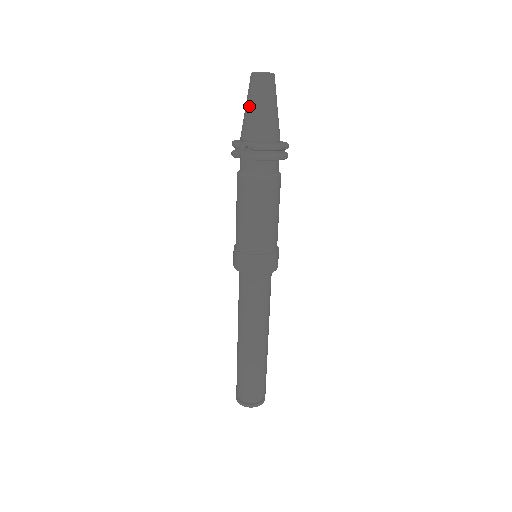
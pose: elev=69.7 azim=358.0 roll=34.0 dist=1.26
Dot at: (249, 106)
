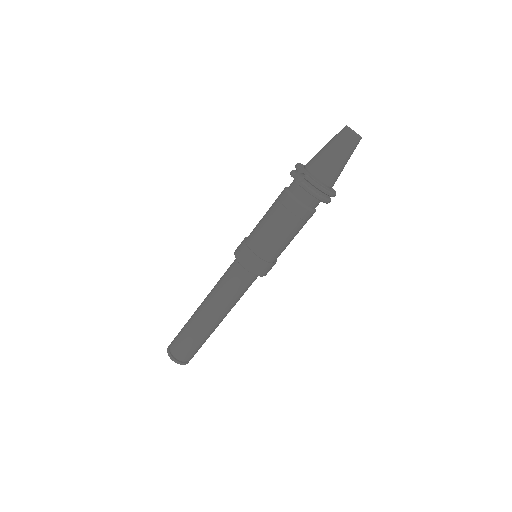
Dot at: (326, 147)
